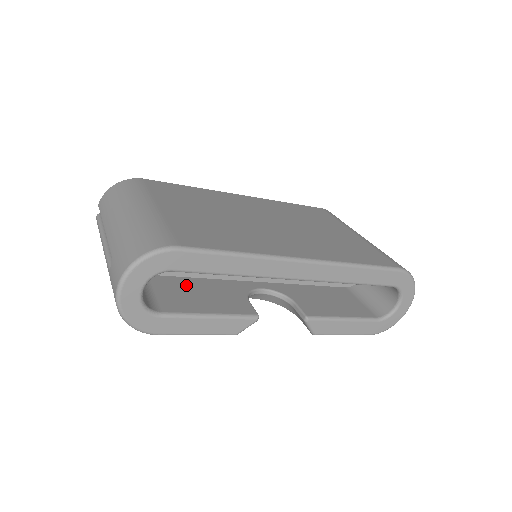
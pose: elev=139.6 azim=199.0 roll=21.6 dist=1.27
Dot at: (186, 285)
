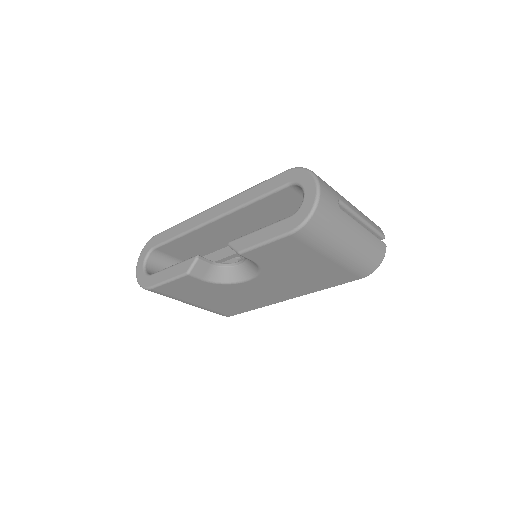
Dot at: occluded
